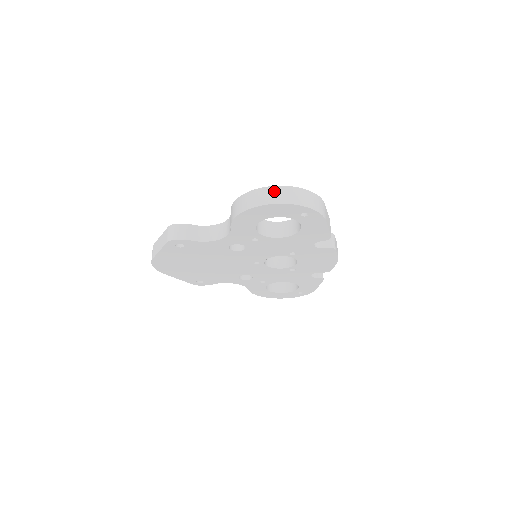
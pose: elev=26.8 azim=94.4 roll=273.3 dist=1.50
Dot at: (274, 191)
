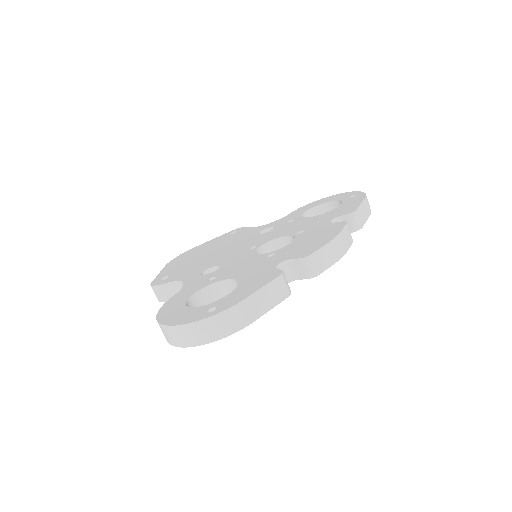
Dot at: (170, 332)
